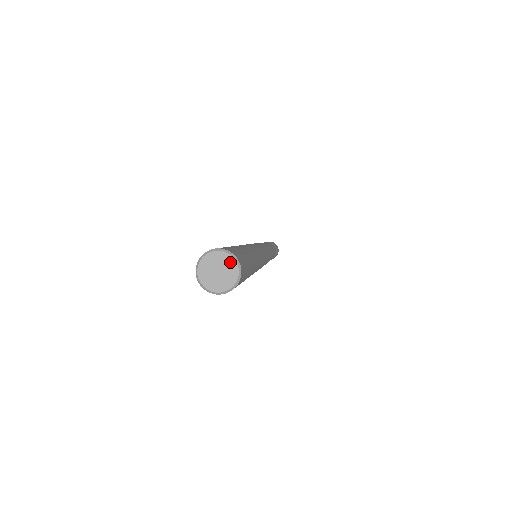
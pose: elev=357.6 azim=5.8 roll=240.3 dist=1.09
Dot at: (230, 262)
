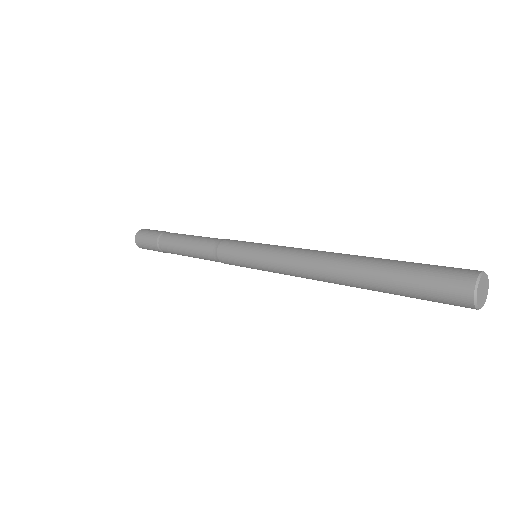
Dot at: (487, 283)
